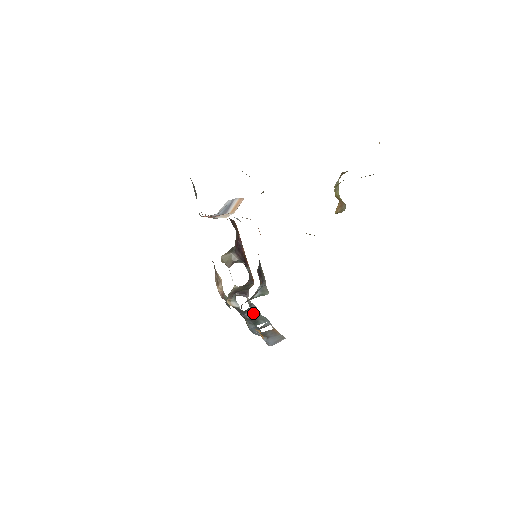
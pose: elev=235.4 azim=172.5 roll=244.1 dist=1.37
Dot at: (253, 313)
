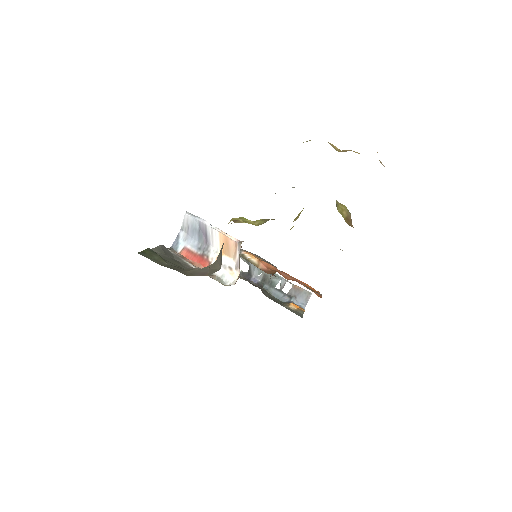
Dot at: (259, 273)
